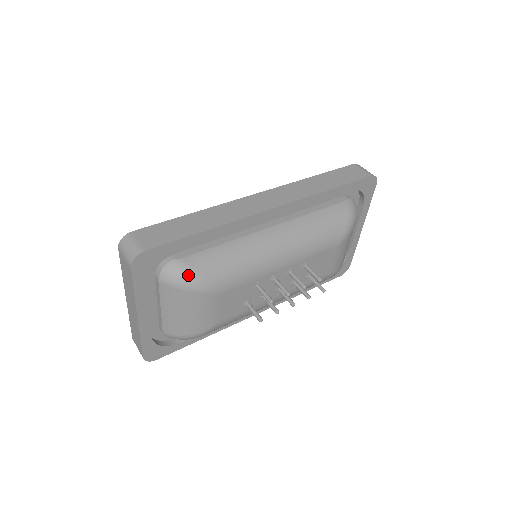
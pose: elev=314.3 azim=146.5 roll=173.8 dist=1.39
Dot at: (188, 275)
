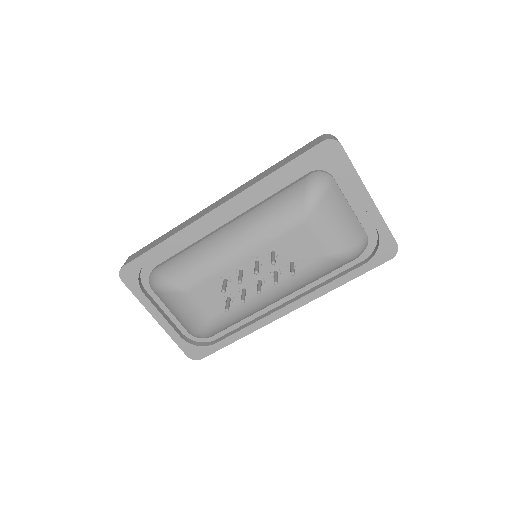
Dot at: (158, 279)
